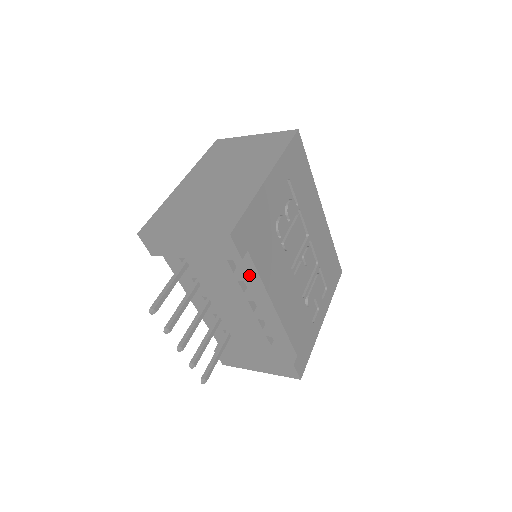
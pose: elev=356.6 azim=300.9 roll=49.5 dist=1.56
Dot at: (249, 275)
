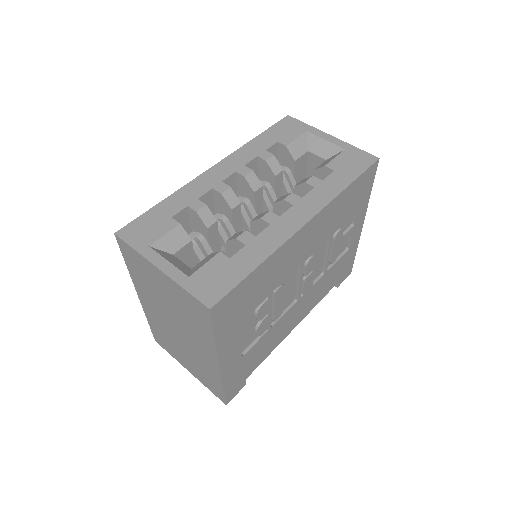
Dot at: occluded
